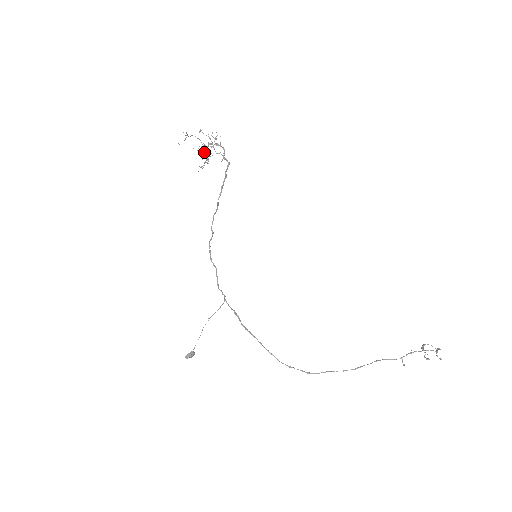
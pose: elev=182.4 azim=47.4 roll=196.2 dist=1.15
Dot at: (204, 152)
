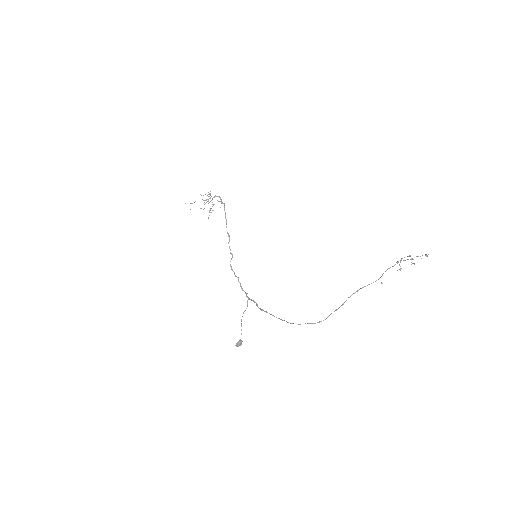
Dot at: occluded
